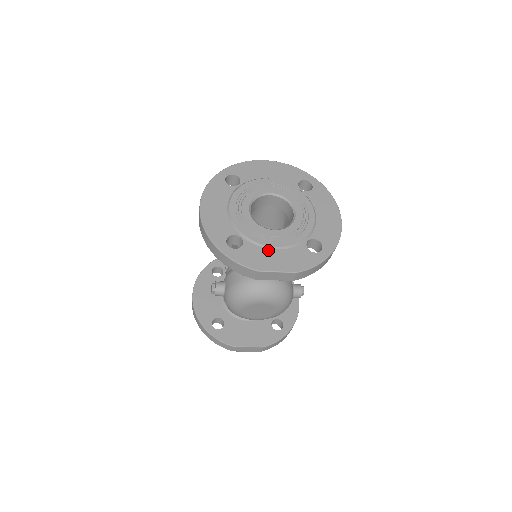
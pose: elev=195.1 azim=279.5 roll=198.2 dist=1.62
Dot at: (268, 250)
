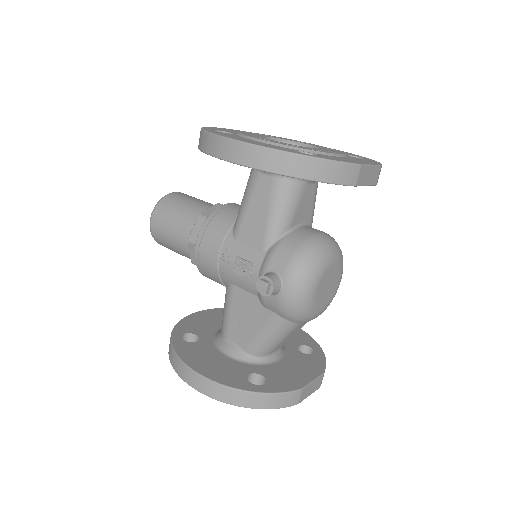
Dot at: (338, 157)
